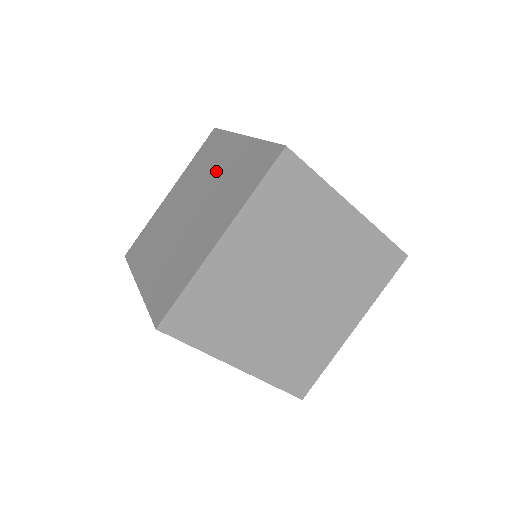
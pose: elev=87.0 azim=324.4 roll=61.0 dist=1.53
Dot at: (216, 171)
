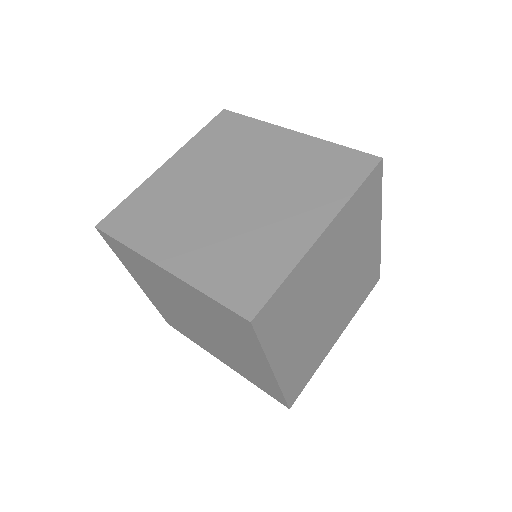
Dot at: occluded
